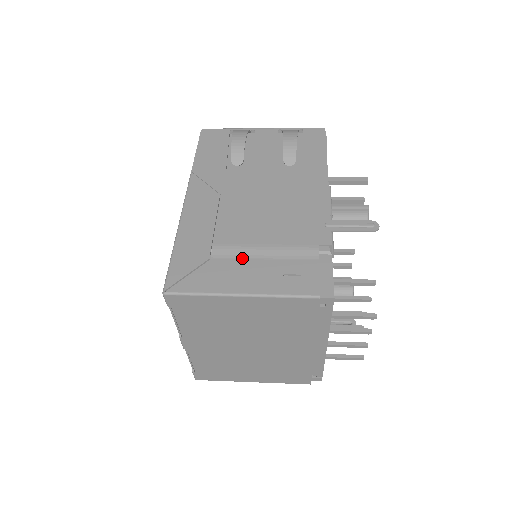
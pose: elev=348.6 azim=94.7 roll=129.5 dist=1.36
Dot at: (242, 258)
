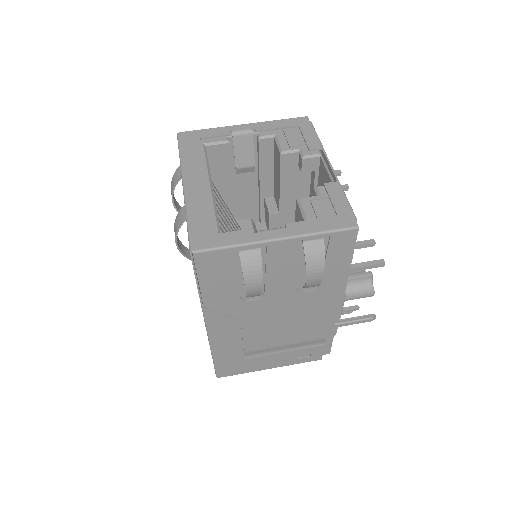
Dot at: (268, 352)
